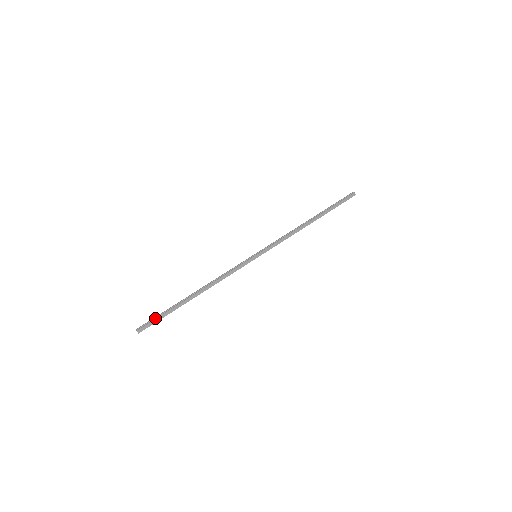
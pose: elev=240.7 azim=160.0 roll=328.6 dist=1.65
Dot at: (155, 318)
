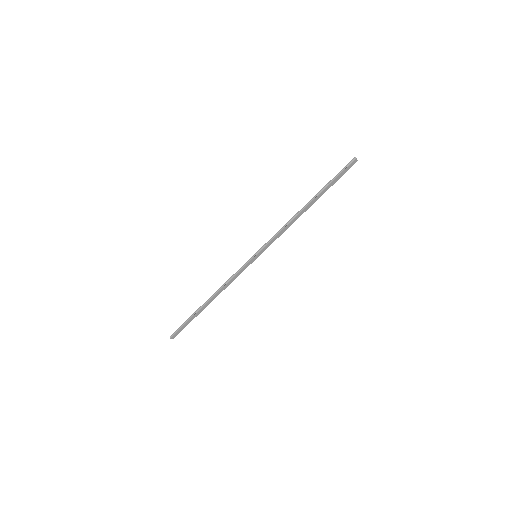
Dot at: (181, 327)
